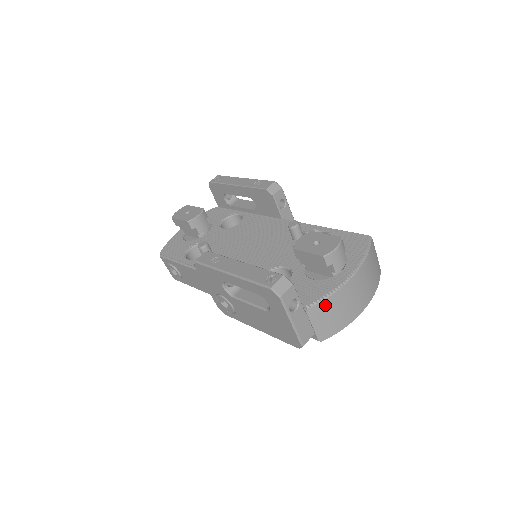
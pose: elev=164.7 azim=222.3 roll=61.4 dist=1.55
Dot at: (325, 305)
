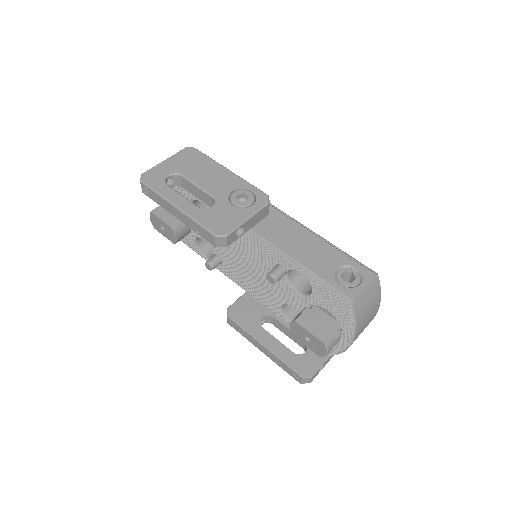
Dot at: occluded
